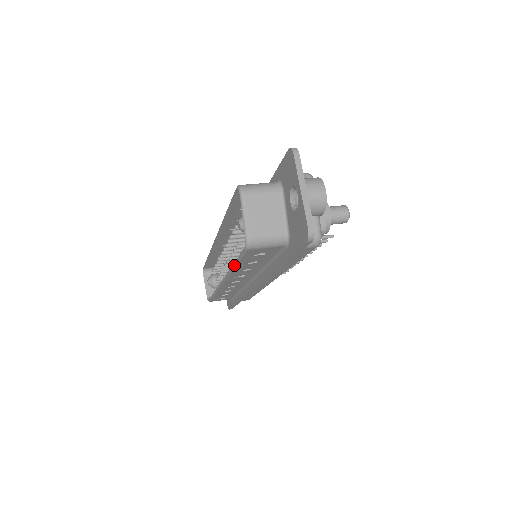
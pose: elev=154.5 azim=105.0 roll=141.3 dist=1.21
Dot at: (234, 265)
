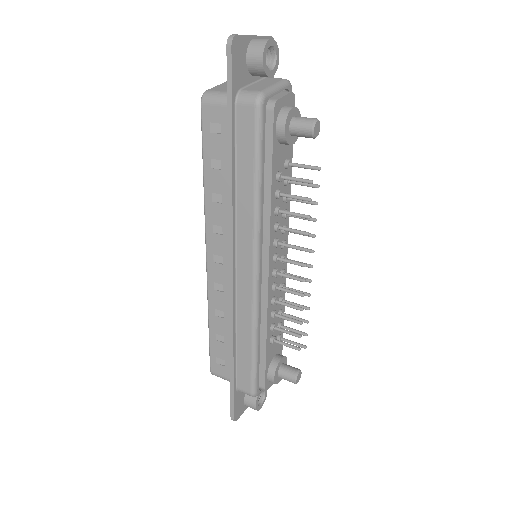
Dot at: (203, 169)
